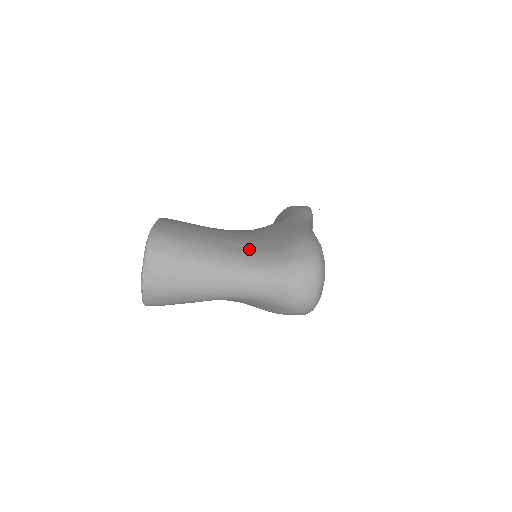
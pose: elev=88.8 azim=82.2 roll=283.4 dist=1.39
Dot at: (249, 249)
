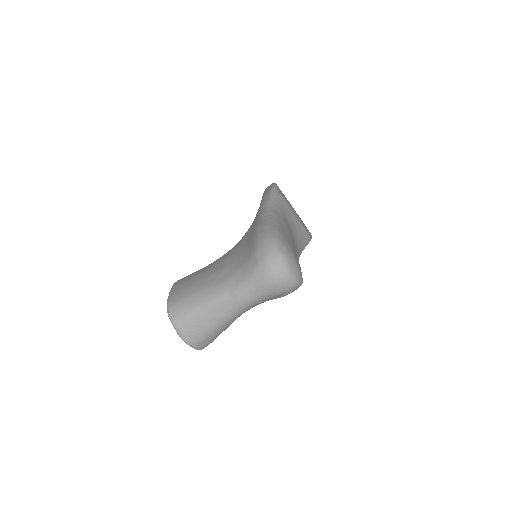
Dot at: (231, 272)
